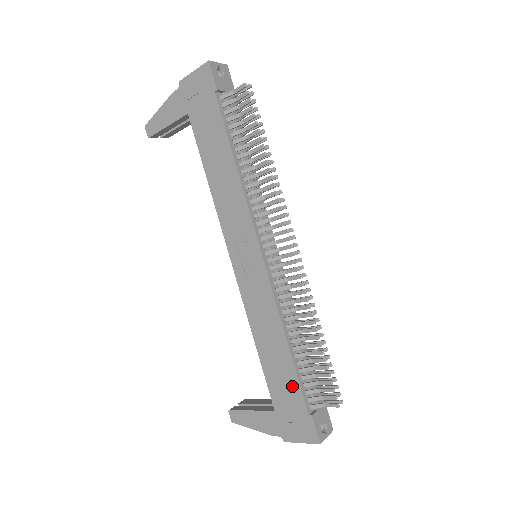
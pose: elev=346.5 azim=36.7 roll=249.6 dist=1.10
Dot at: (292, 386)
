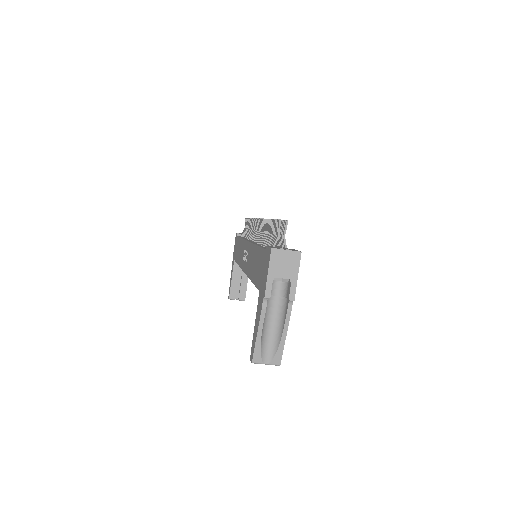
Dot at: (260, 257)
